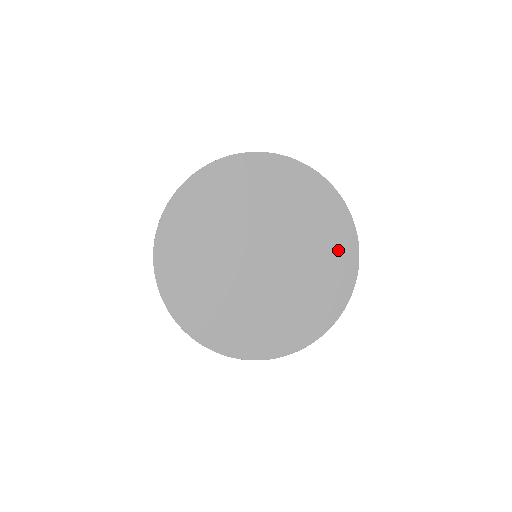
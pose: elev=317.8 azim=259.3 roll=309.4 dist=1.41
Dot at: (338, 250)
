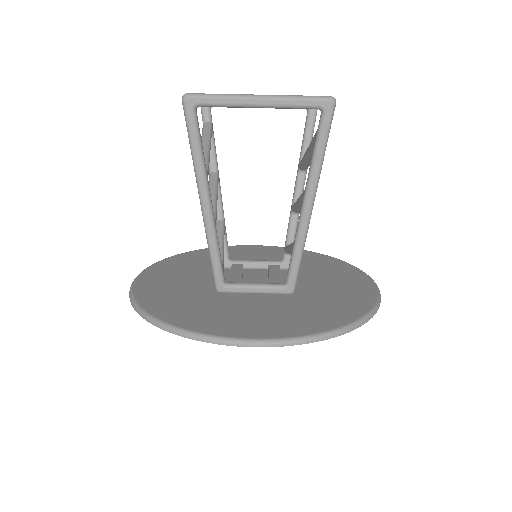
Dot at: occluded
